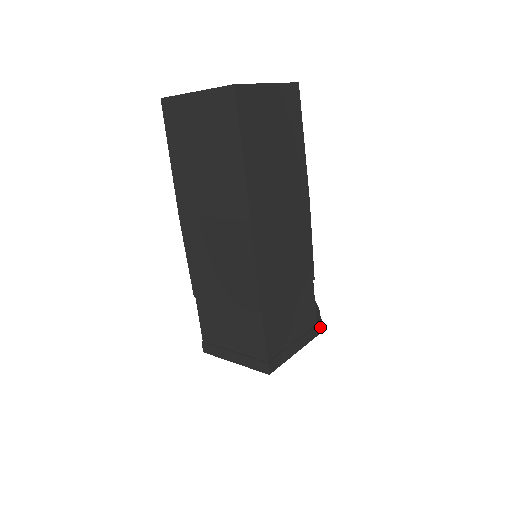
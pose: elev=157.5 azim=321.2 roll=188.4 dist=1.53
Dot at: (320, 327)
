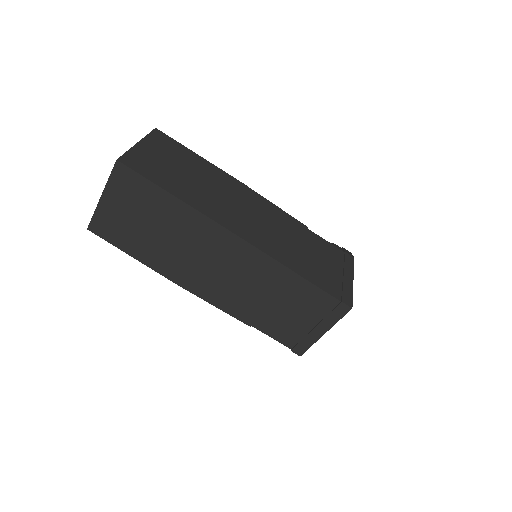
Dot at: (350, 253)
